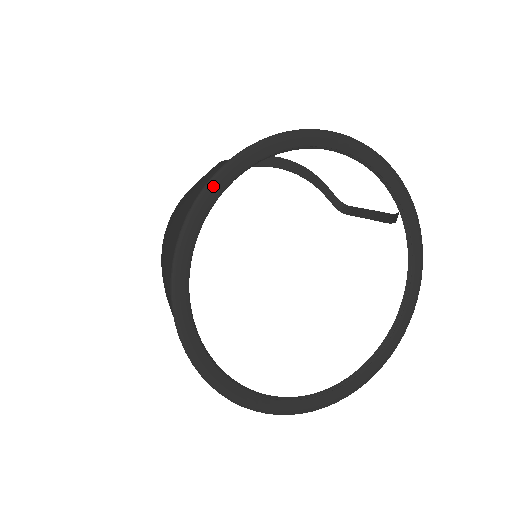
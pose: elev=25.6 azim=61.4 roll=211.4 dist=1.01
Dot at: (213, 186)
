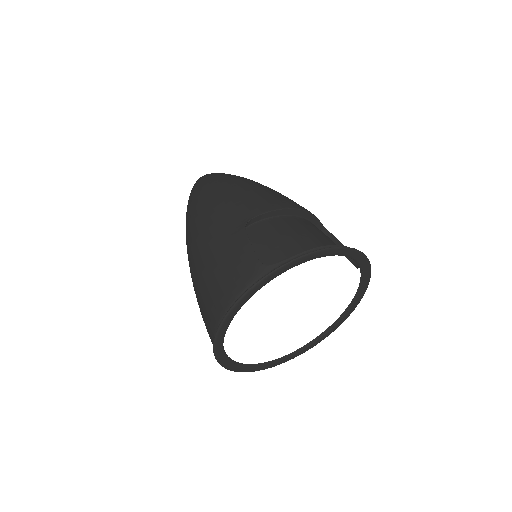
Dot at: (249, 294)
